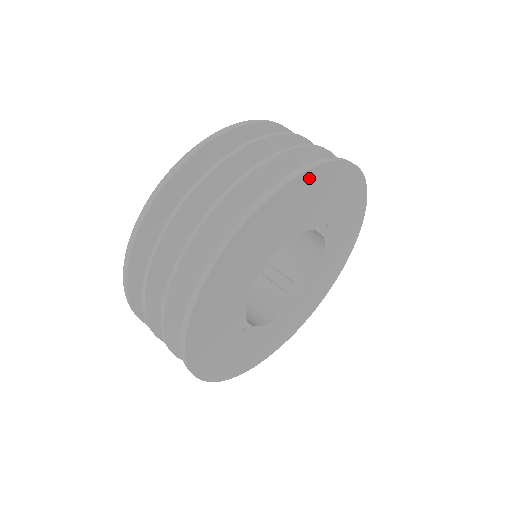
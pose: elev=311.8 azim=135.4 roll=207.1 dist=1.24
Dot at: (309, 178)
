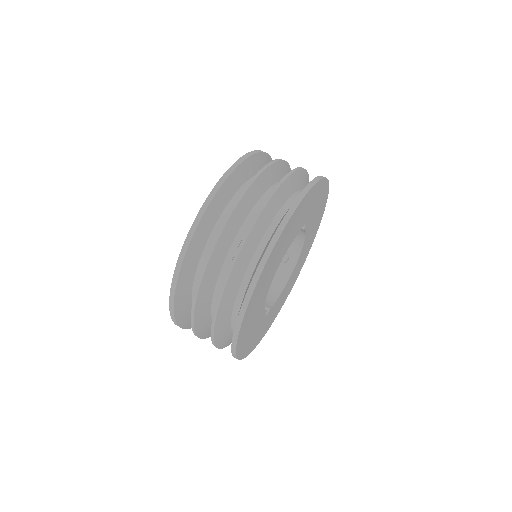
Dot at: (286, 228)
